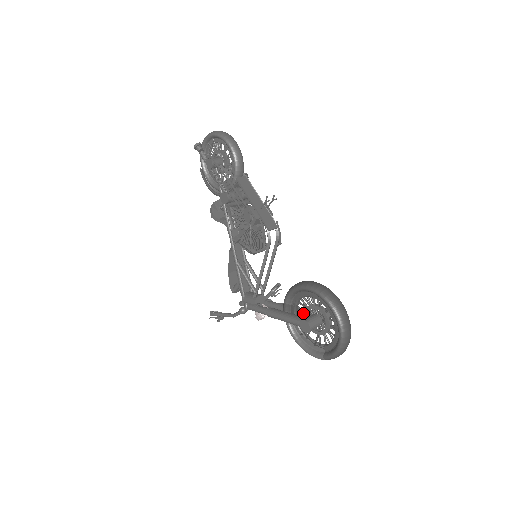
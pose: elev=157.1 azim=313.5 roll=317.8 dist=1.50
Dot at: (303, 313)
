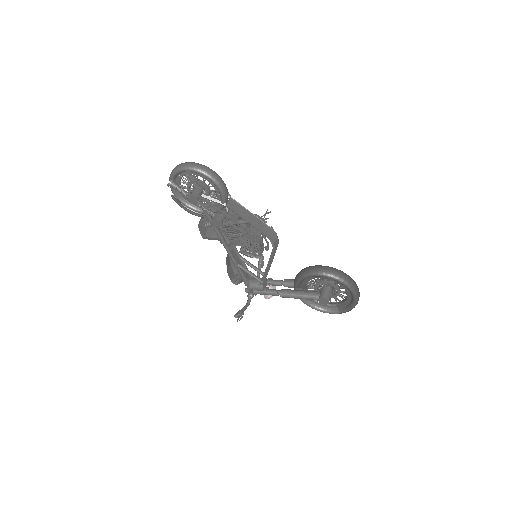
Dot at: (312, 287)
